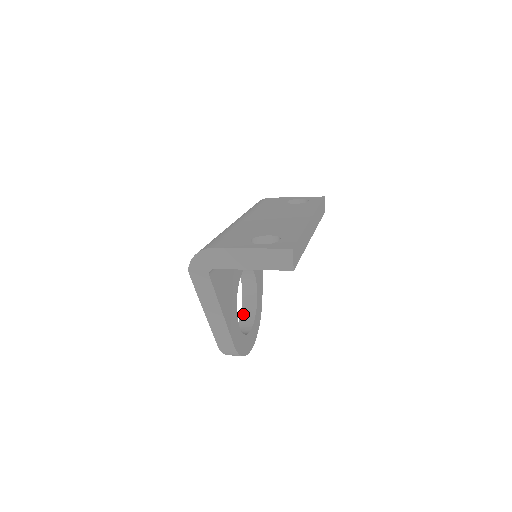
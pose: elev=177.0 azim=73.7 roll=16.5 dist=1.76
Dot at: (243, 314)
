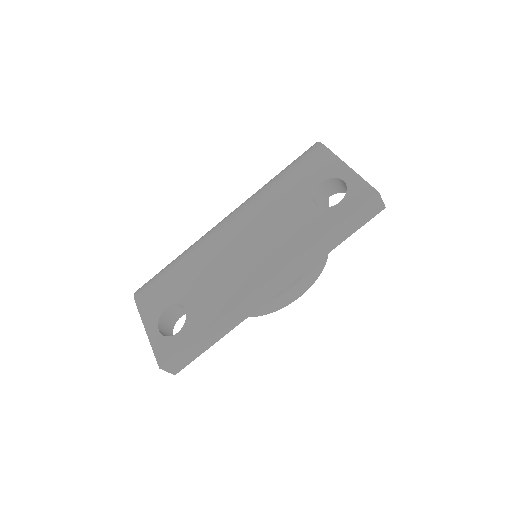
Dot at: occluded
